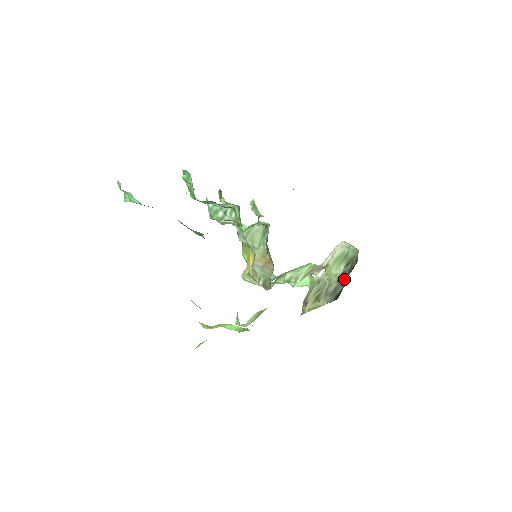
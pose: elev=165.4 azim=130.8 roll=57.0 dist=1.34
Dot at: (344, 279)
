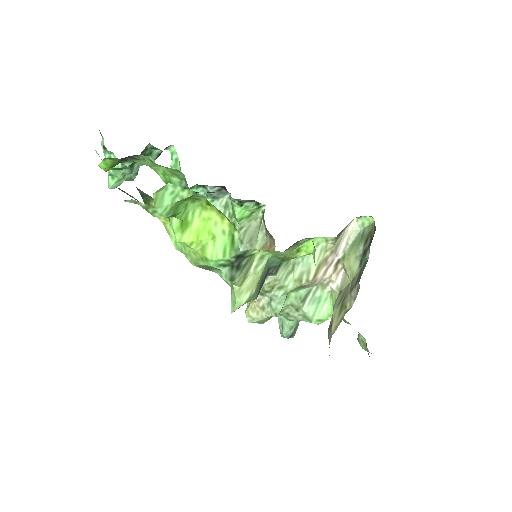
Dot at: (366, 254)
